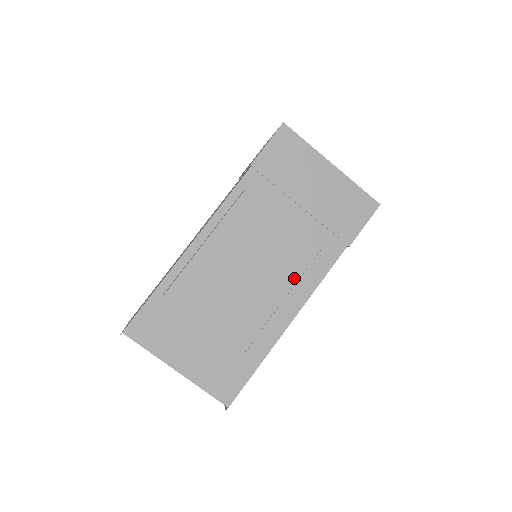
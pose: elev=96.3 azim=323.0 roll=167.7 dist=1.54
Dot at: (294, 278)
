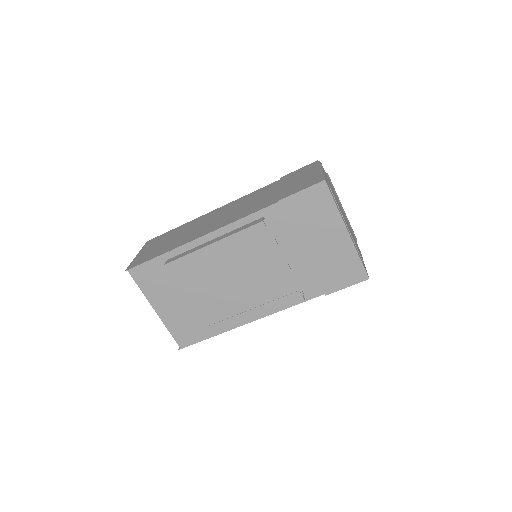
Dot at: (270, 296)
